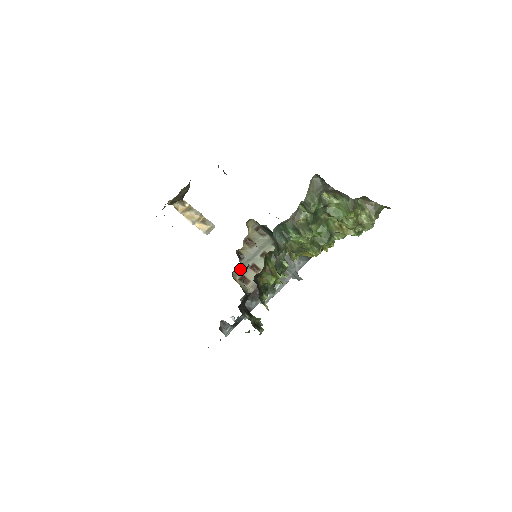
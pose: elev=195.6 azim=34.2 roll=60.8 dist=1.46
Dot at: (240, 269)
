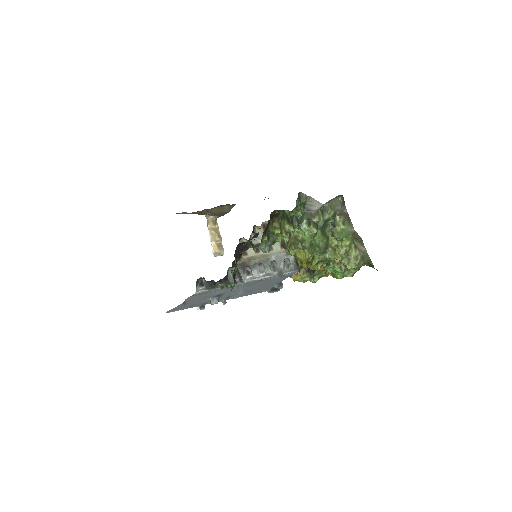
Dot at: (247, 240)
